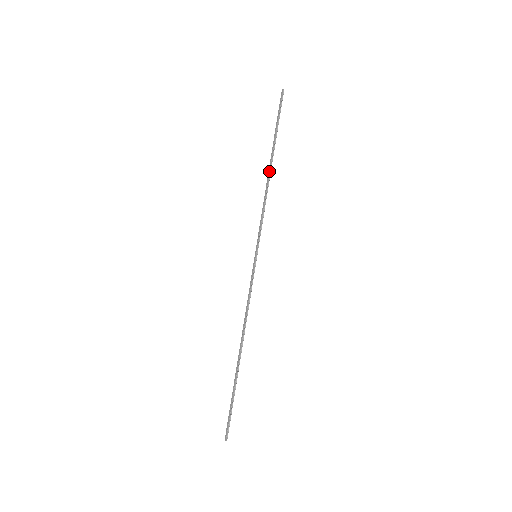
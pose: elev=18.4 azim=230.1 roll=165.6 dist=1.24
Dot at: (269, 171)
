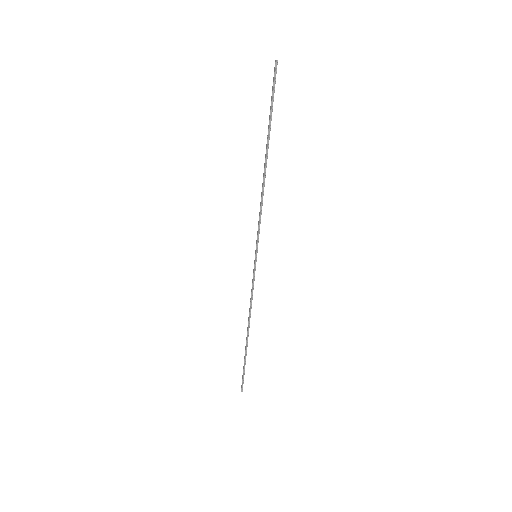
Dot at: (264, 169)
